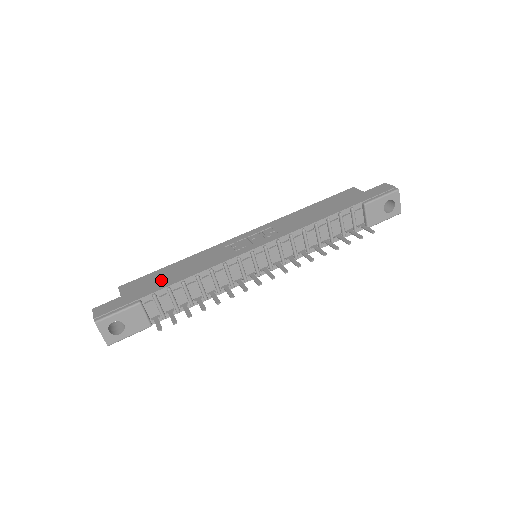
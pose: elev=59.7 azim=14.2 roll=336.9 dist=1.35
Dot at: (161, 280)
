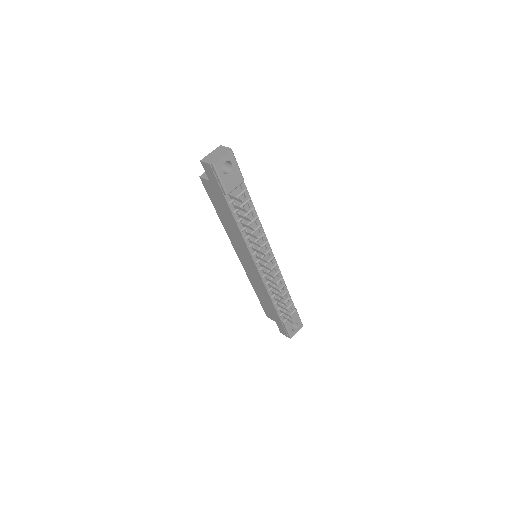
Dot at: occluded
